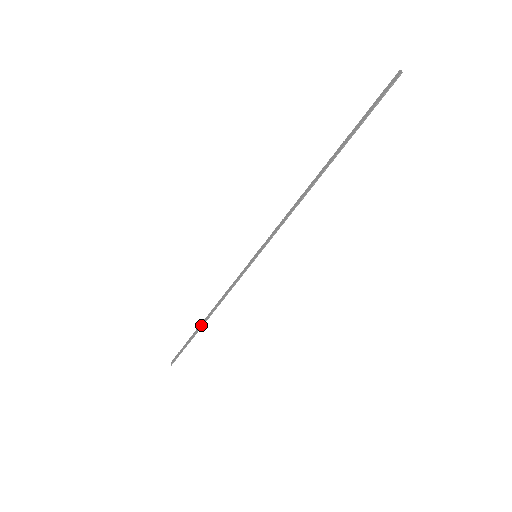
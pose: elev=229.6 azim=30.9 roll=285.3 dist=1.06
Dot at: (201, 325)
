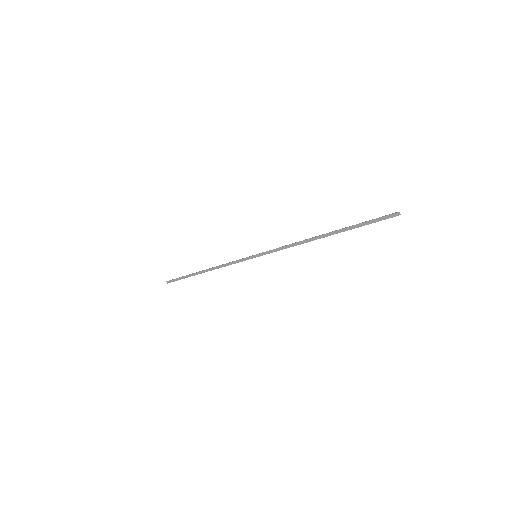
Dot at: (199, 273)
